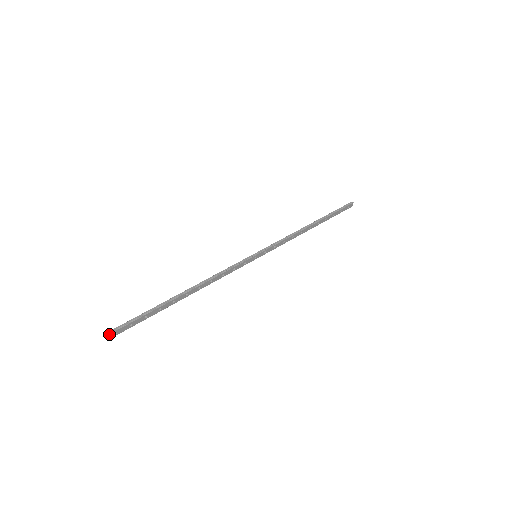
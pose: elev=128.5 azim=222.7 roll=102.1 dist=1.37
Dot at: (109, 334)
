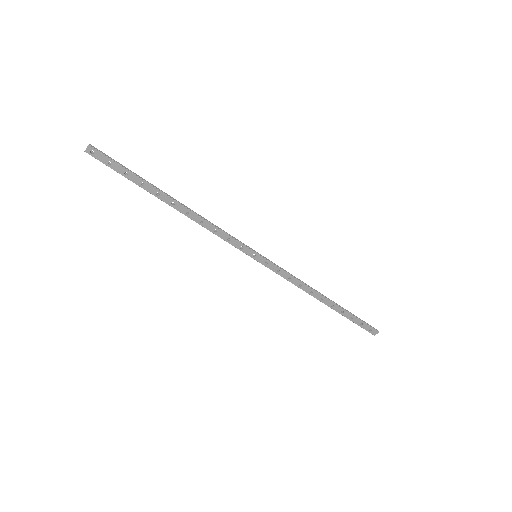
Dot at: (88, 145)
